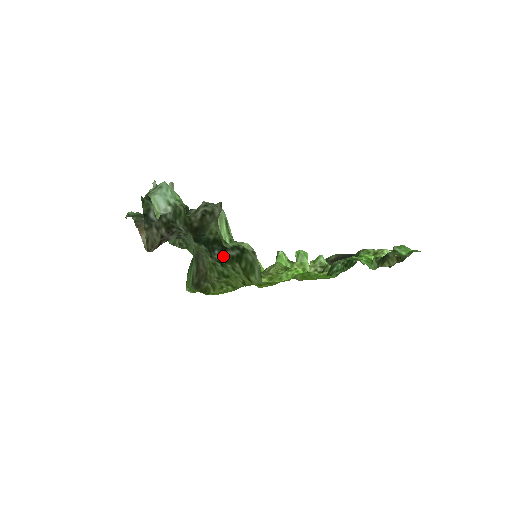
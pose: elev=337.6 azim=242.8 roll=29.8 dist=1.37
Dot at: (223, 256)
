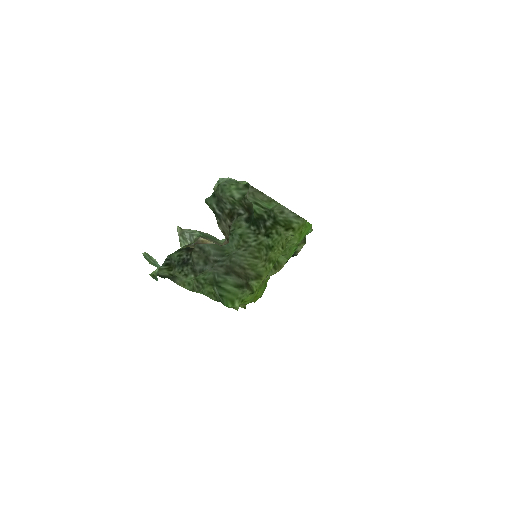
Dot at: (266, 227)
